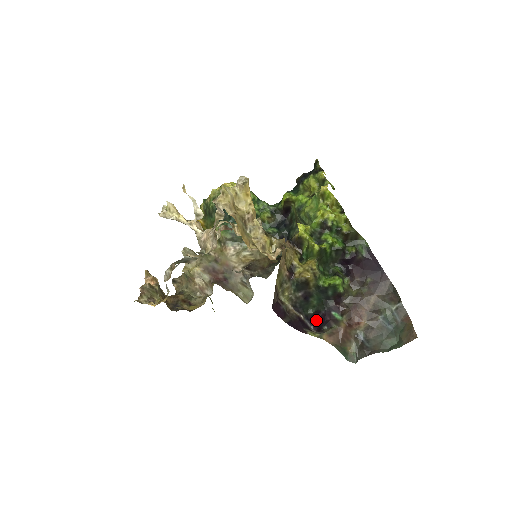
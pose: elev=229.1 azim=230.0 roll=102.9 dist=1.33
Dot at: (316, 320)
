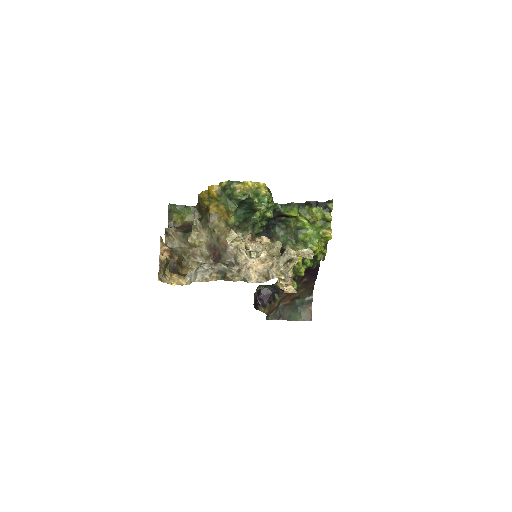
Dot at: (263, 295)
